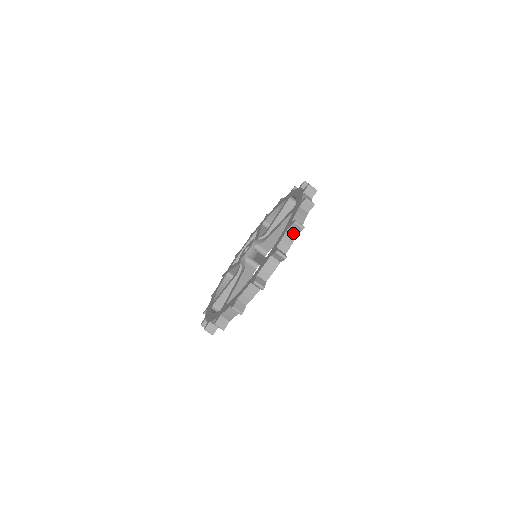
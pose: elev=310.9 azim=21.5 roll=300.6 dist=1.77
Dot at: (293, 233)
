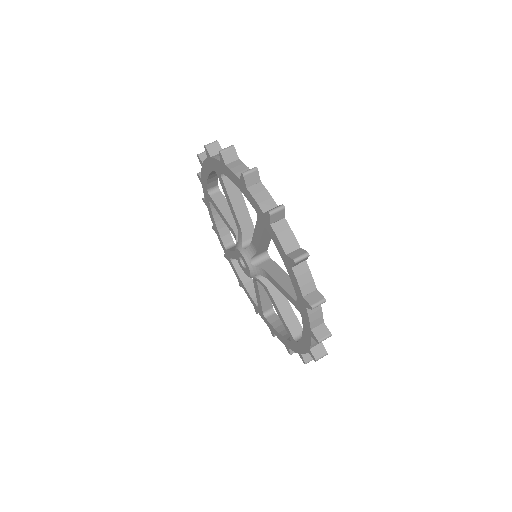
Dot at: (300, 264)
